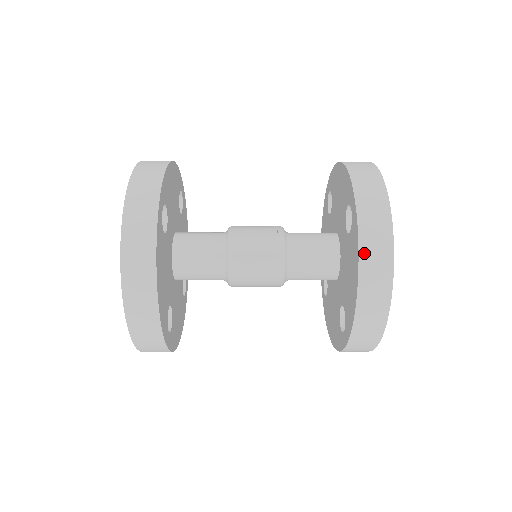
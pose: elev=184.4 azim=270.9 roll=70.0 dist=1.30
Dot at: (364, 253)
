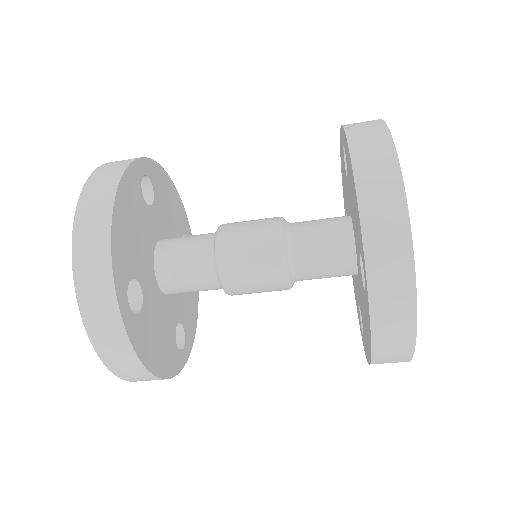
Dot at: (354, 142)
